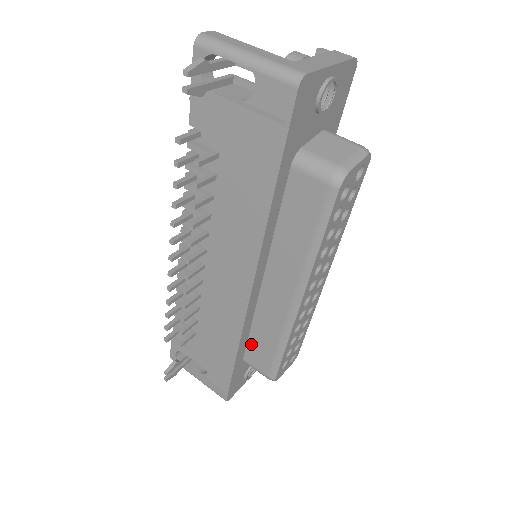
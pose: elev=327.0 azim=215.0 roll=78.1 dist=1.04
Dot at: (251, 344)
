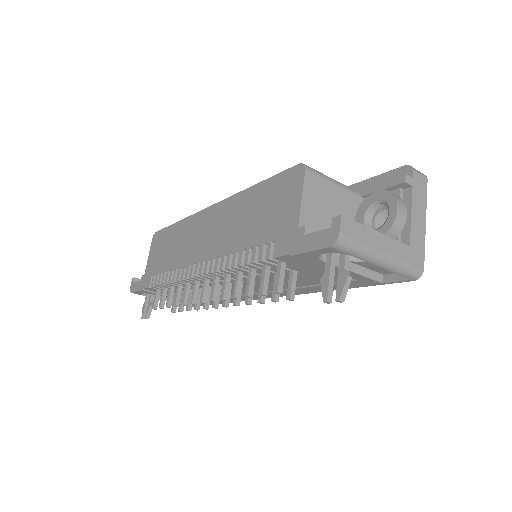
Dot at: occluded
